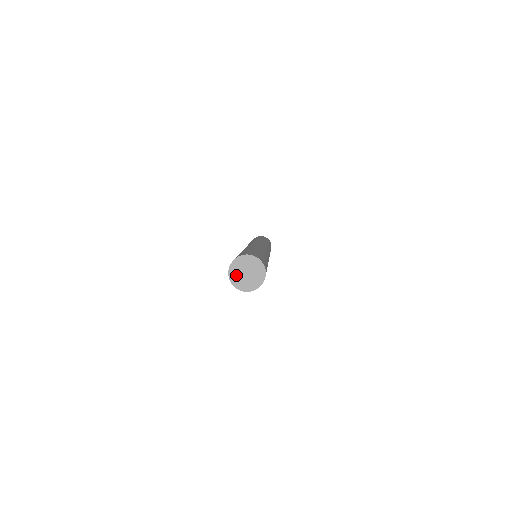
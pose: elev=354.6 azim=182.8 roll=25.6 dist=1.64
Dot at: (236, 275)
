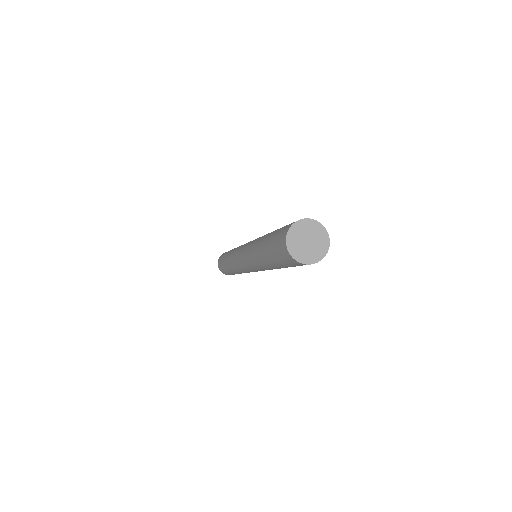
Dot at: (298, 249)
